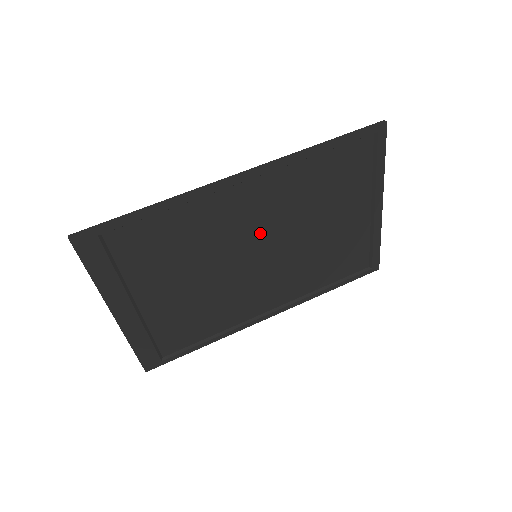
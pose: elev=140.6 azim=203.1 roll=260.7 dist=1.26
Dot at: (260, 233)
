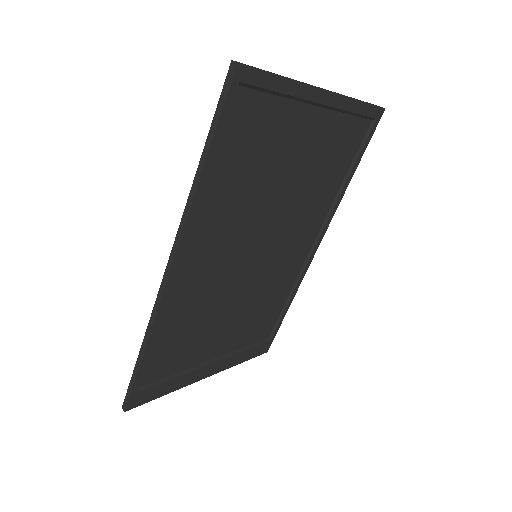
Dot at: (239, 250)
